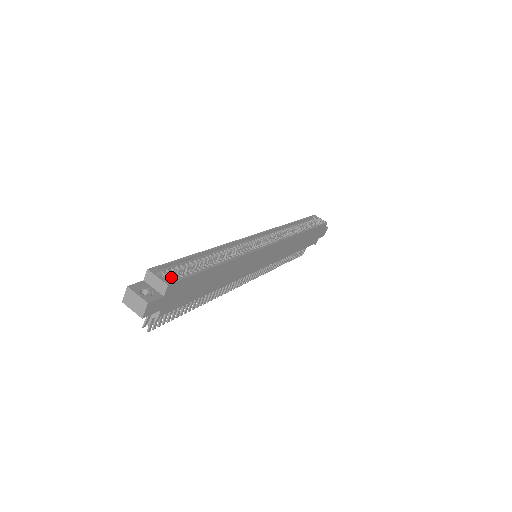
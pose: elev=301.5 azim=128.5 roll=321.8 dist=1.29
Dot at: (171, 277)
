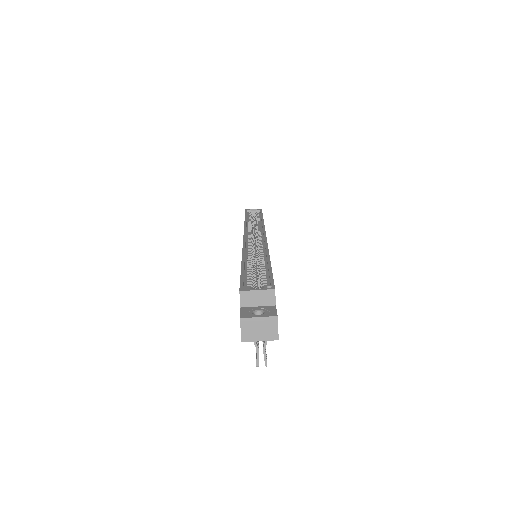
Dot at: occluded
